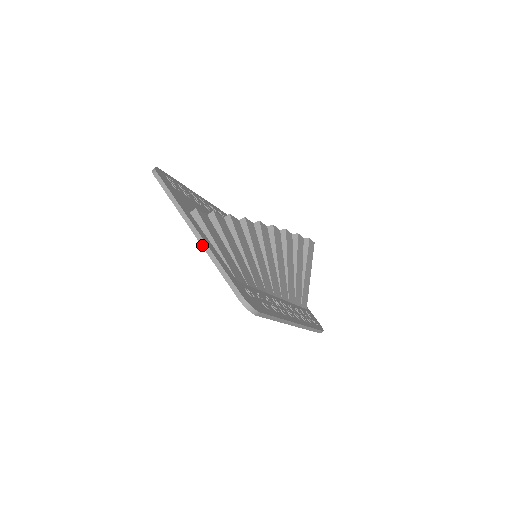
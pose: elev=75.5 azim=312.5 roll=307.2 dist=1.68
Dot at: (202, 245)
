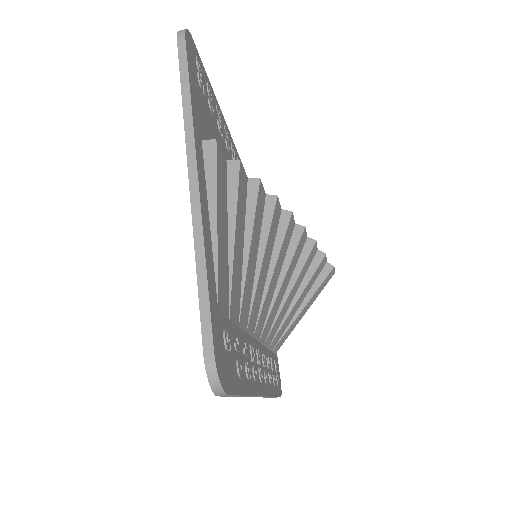
Dot at: (193, 212)
